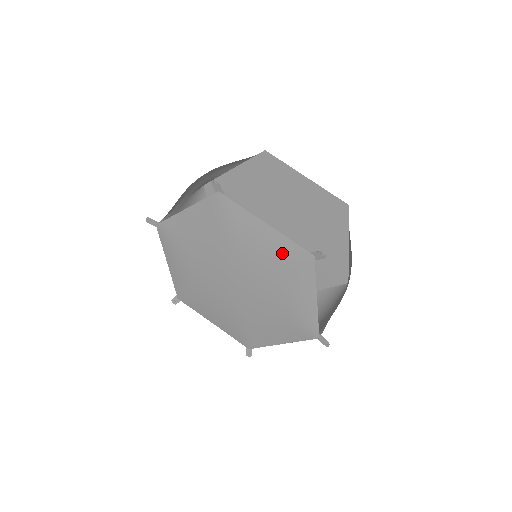
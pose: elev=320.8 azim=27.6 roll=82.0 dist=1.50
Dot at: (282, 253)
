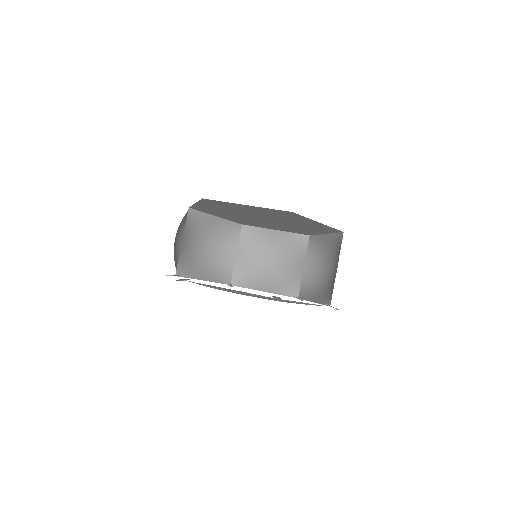
Dot at: (256, 296)
